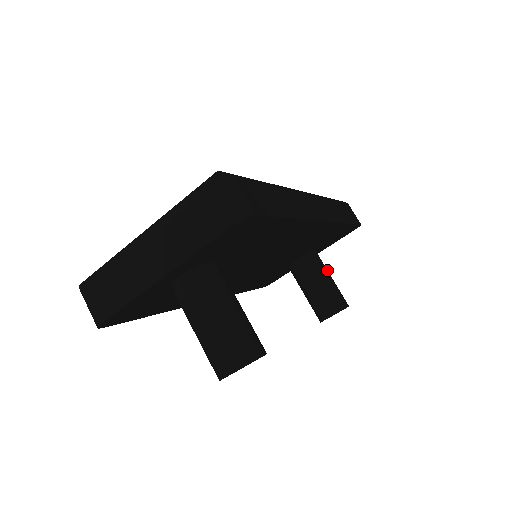
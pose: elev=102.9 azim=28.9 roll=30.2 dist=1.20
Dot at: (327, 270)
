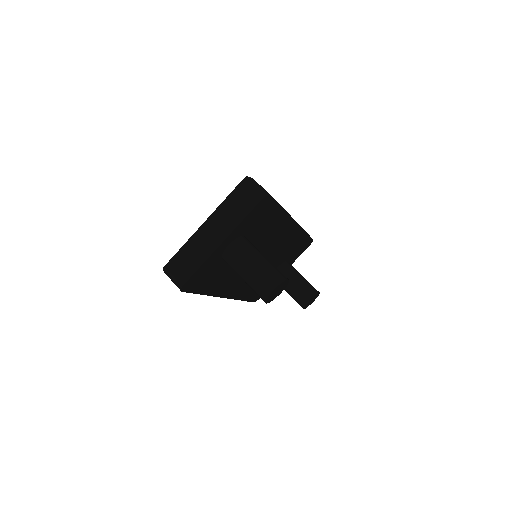
Dot at: occluded
